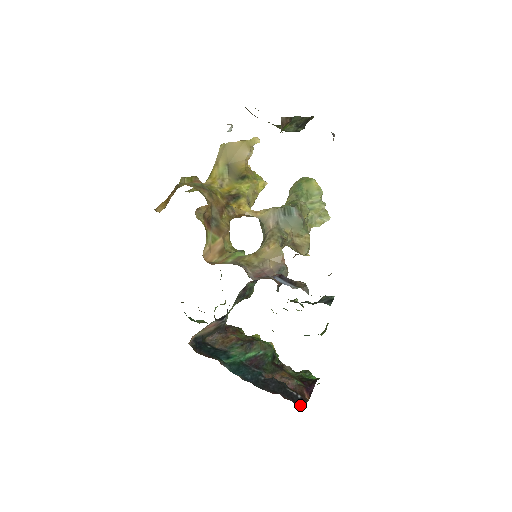
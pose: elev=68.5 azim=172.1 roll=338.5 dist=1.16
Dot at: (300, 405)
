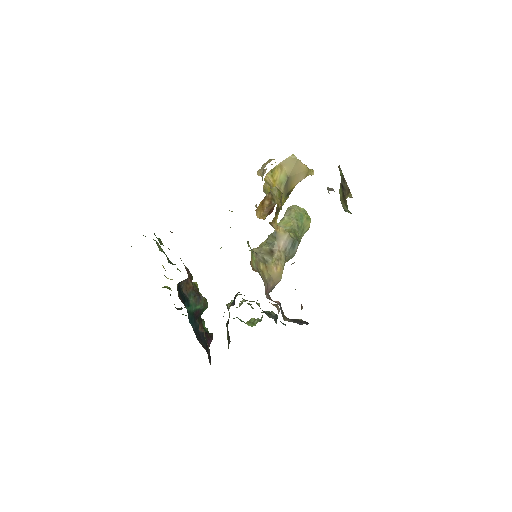
Dot at: (210, 359)
